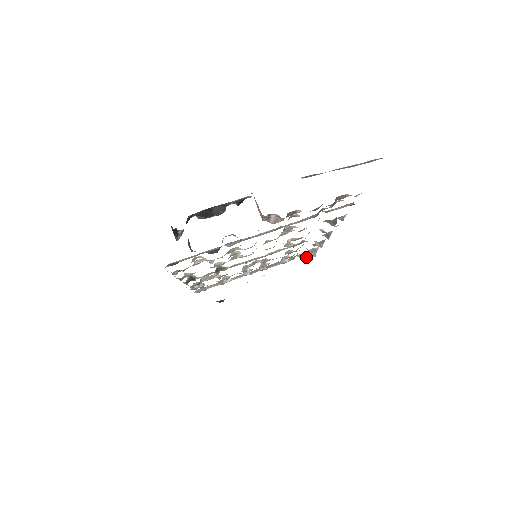
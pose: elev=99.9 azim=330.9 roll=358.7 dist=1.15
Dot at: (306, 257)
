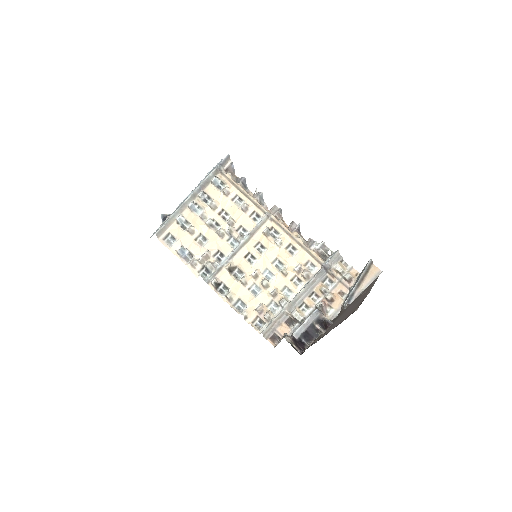
Dot at: (243, 187)
